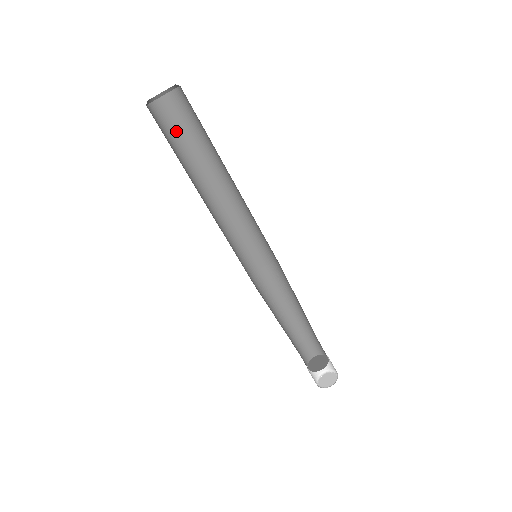
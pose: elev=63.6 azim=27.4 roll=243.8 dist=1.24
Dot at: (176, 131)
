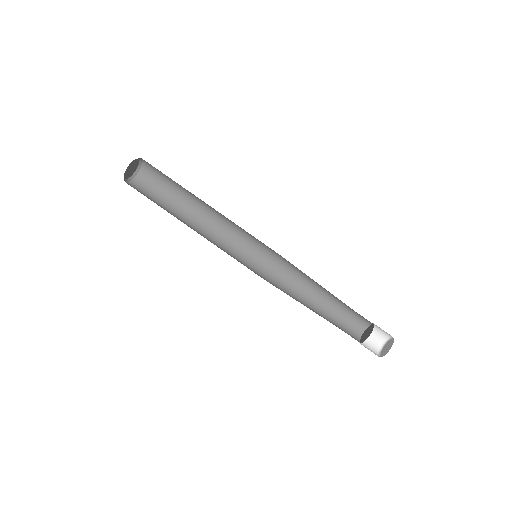
Dot at: (149, 198)
